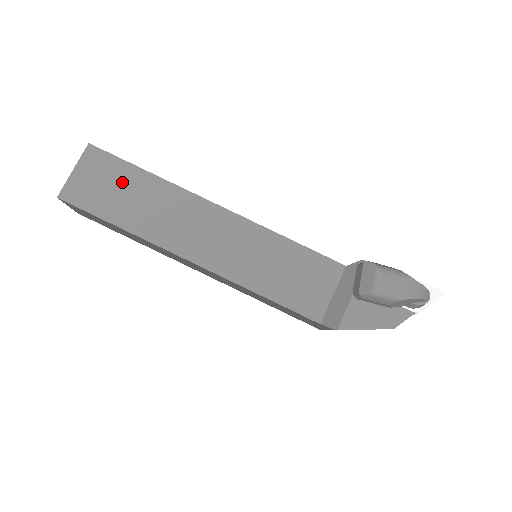
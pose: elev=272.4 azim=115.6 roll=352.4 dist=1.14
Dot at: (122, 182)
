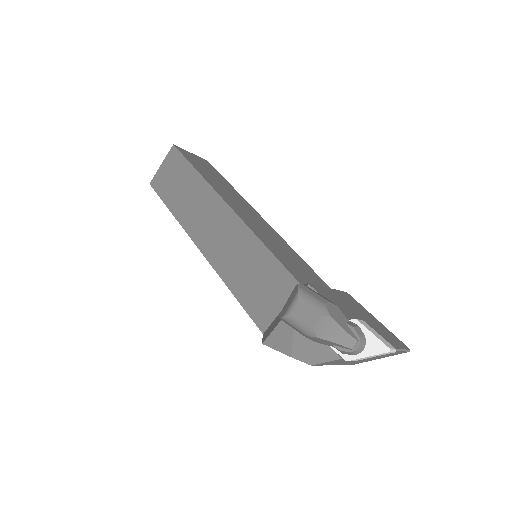
Dot at: (181, 176)
